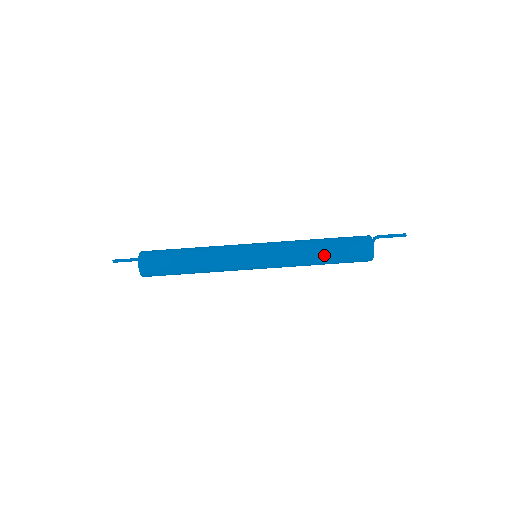
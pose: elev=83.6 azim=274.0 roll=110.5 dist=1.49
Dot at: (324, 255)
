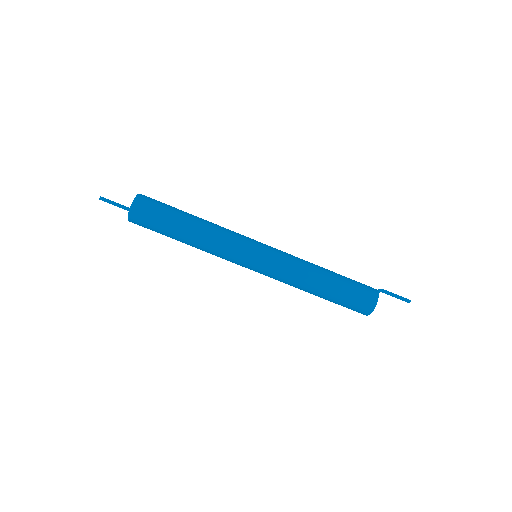
Dot at: (328, 280)
